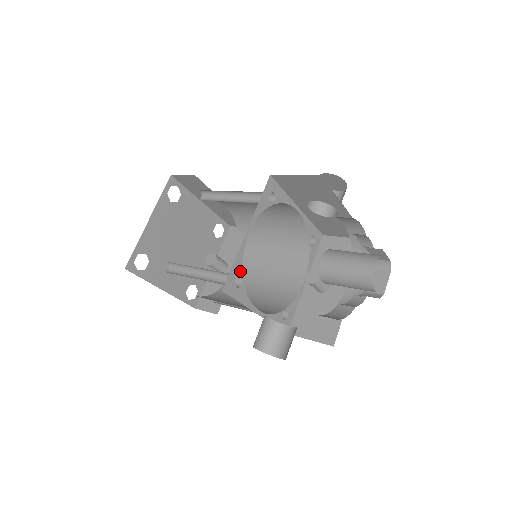
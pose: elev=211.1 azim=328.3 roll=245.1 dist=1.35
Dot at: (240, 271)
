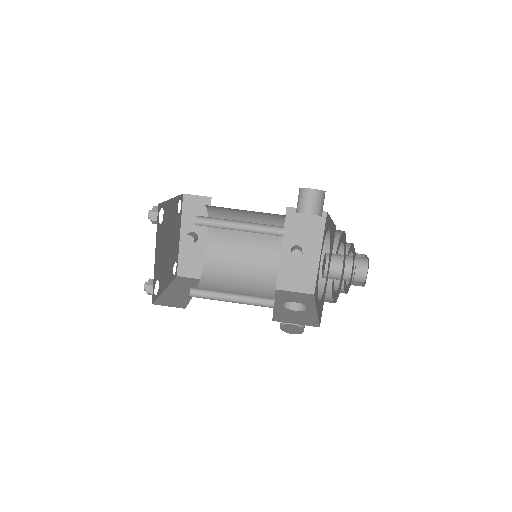
Dot at: occluded
